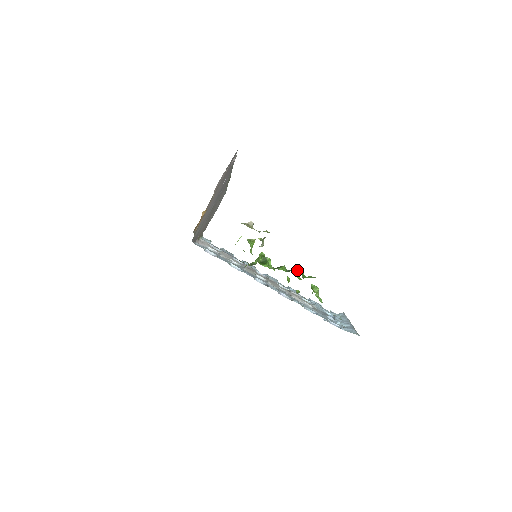
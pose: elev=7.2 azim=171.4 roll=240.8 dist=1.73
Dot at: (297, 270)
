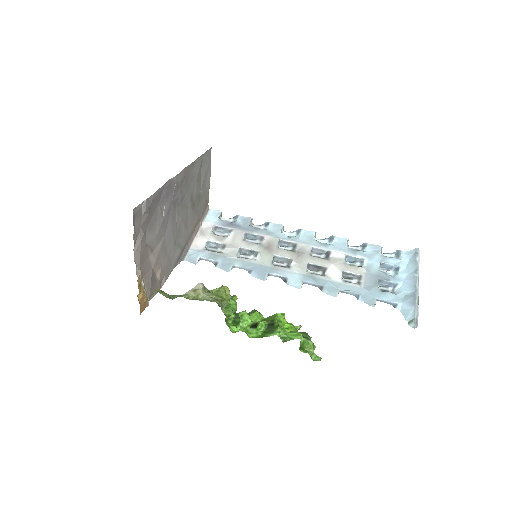
Dot at: (274, 333)
